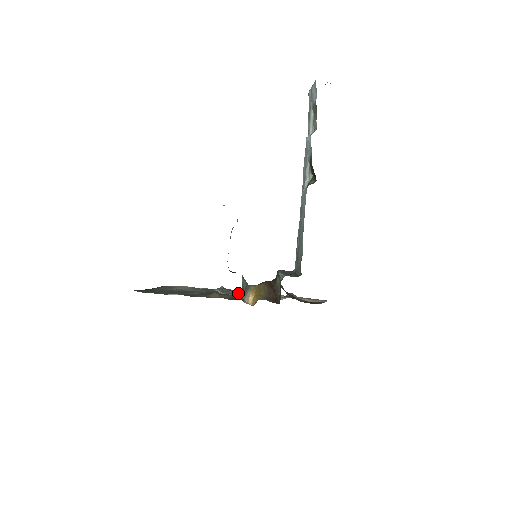
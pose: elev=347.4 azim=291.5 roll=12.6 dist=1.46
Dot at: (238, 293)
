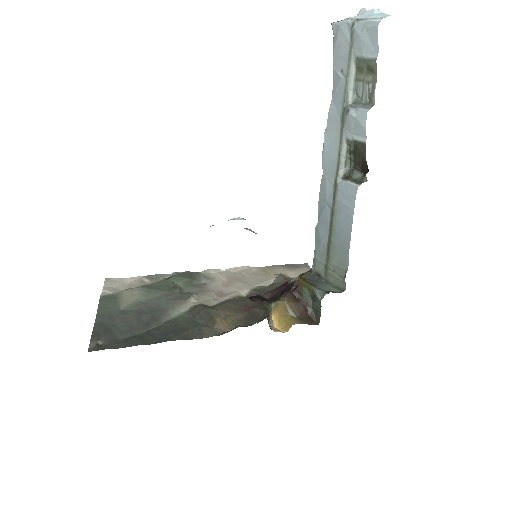
Dot at: (202, 279)
